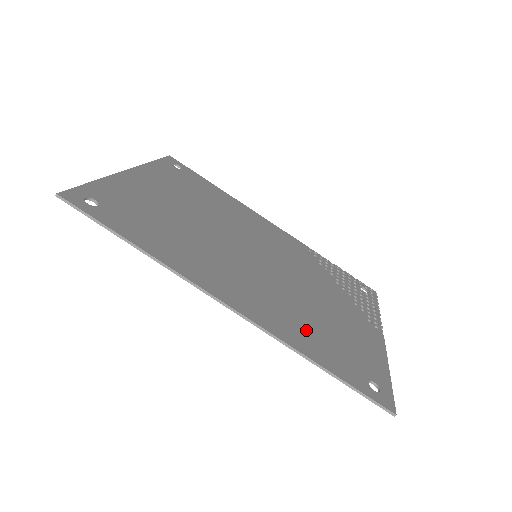
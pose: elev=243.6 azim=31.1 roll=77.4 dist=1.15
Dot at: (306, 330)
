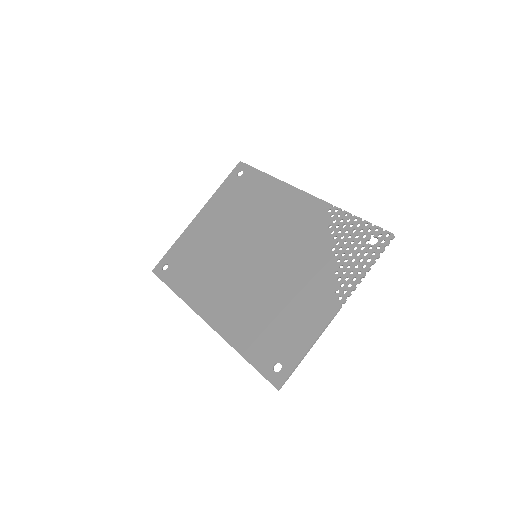
Dot at: (251, 326)
